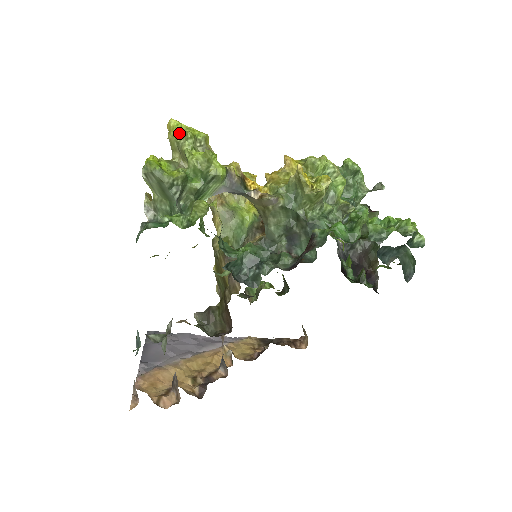
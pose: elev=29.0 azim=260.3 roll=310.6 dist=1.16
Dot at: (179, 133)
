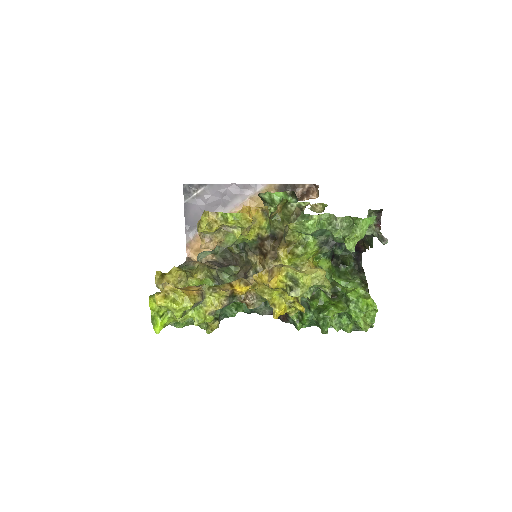
Dot at: (169, 309)
